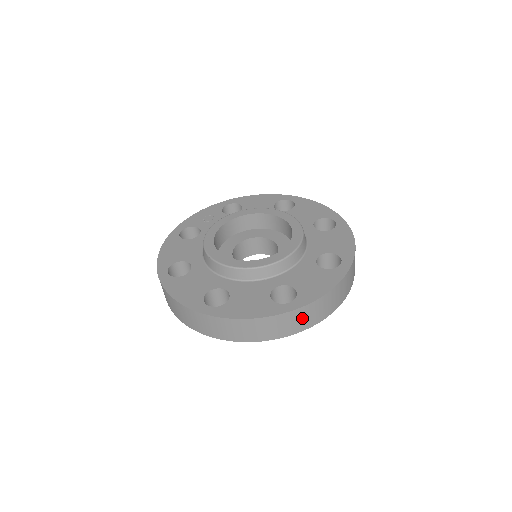
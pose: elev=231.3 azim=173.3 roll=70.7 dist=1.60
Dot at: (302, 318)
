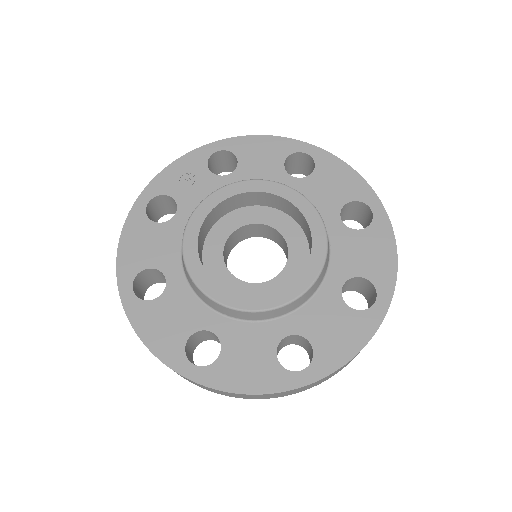
Dot at: (316, 383)
